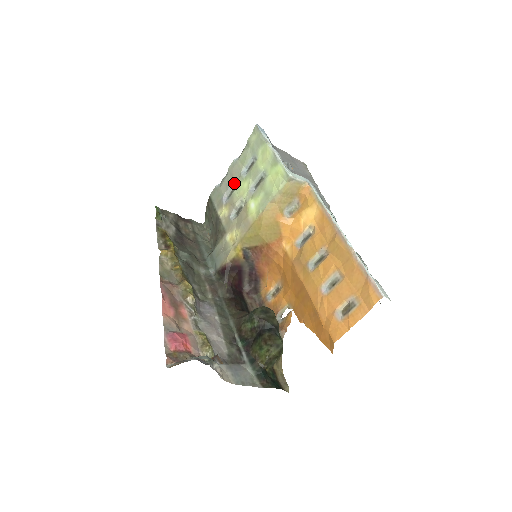
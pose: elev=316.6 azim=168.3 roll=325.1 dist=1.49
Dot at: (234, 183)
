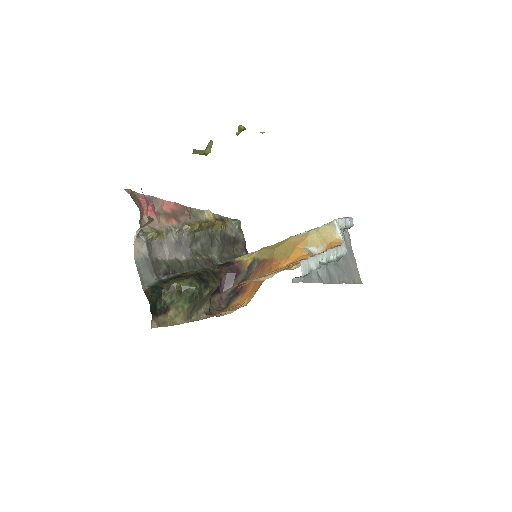
Dot at: occluded
